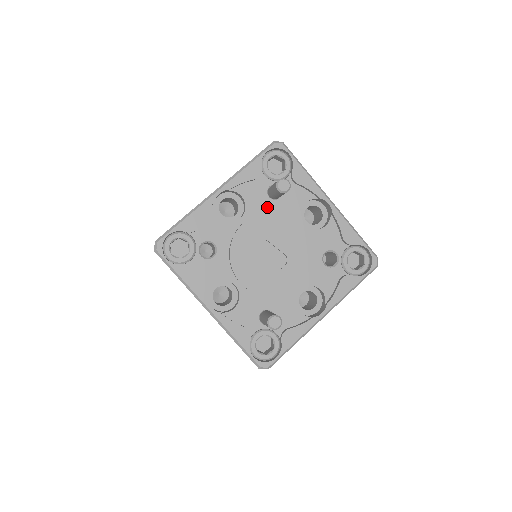
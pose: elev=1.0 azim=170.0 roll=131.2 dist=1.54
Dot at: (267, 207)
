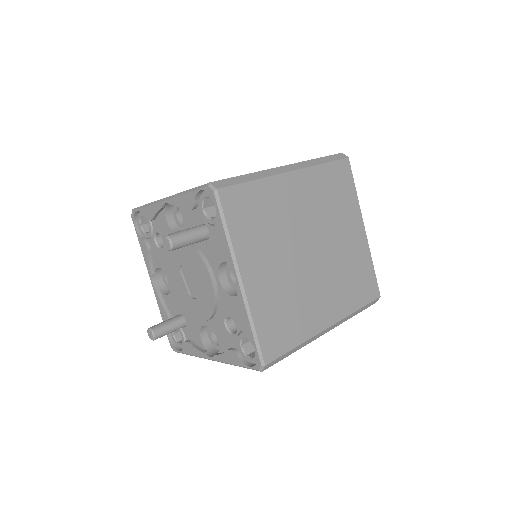
Dot at: occluded
